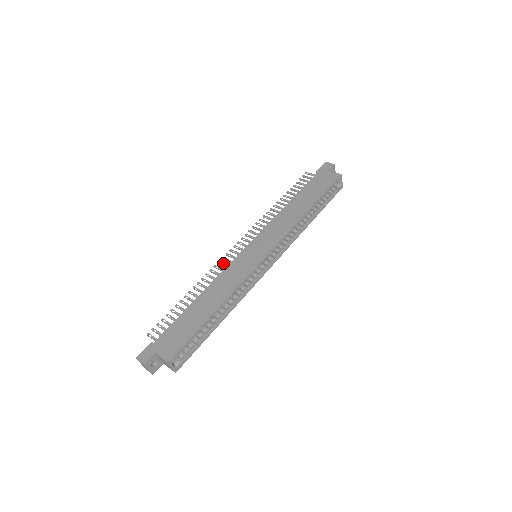
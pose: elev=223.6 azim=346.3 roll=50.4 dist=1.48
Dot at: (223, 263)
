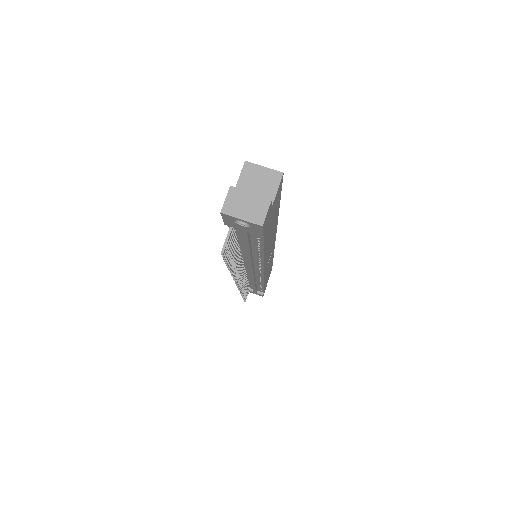
Dot at: occluded
